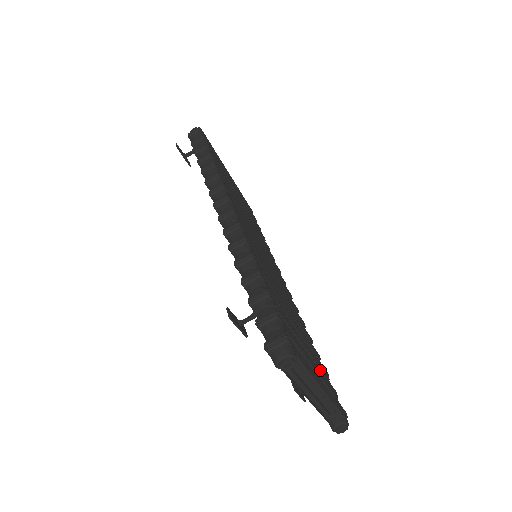
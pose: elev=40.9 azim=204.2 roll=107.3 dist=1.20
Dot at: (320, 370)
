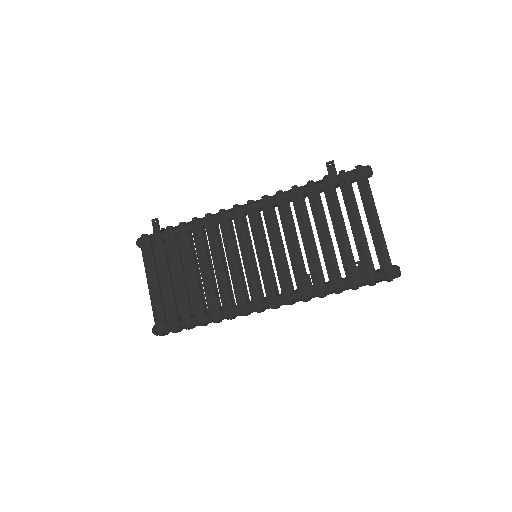
Dot at: occluded
